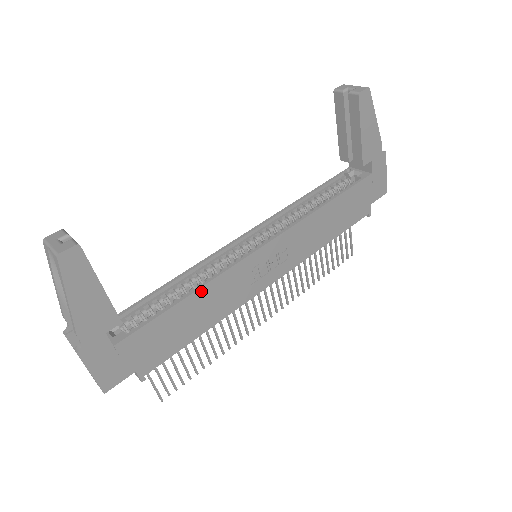
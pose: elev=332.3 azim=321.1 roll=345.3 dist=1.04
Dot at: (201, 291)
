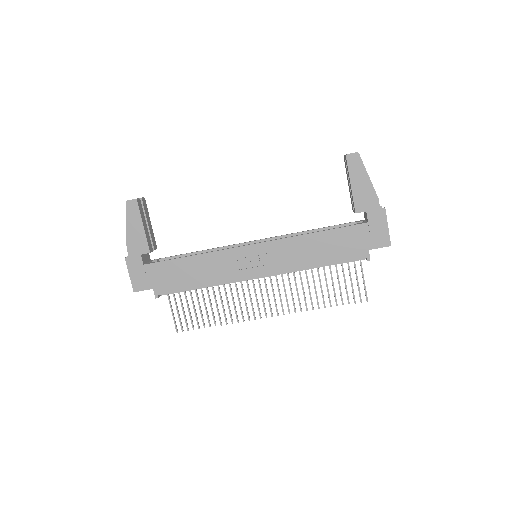
Dot at: (201, 256)
